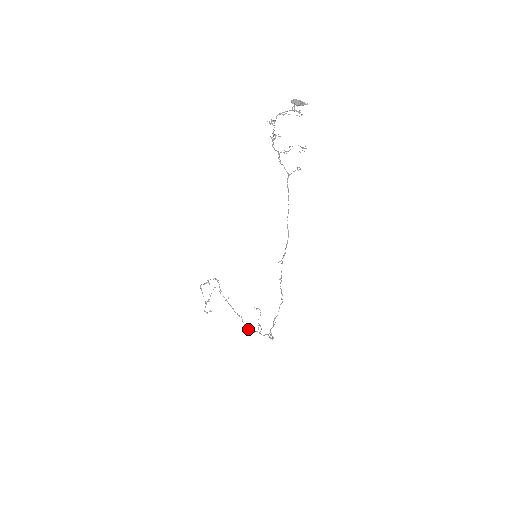
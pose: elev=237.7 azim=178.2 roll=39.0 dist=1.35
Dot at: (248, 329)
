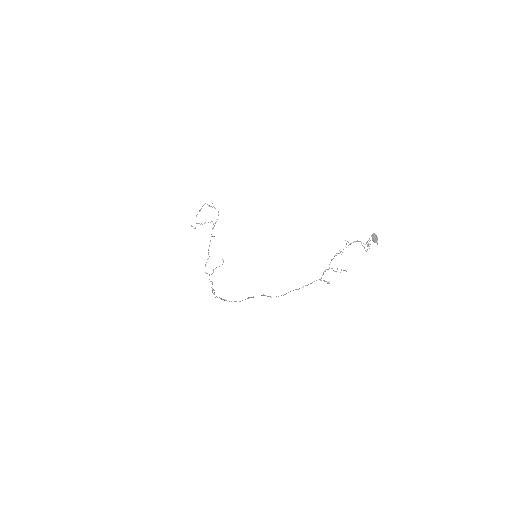
Dot at: occluded
